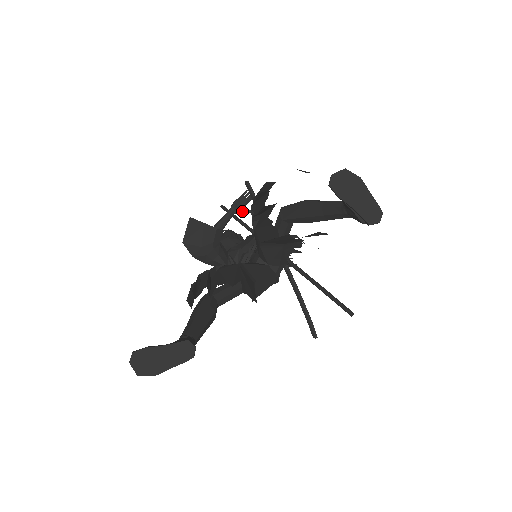
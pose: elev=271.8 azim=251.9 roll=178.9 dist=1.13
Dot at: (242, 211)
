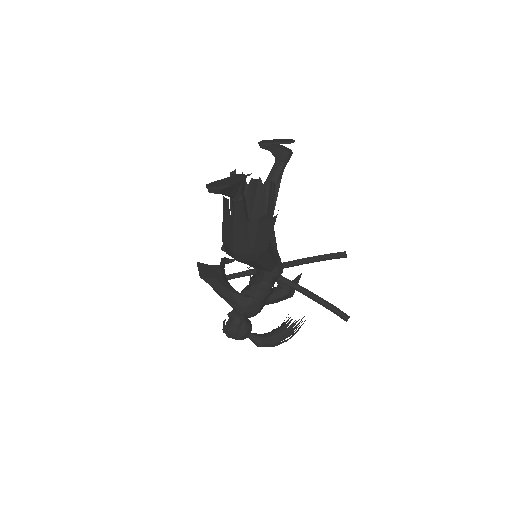
Dot at: (230, 259)
